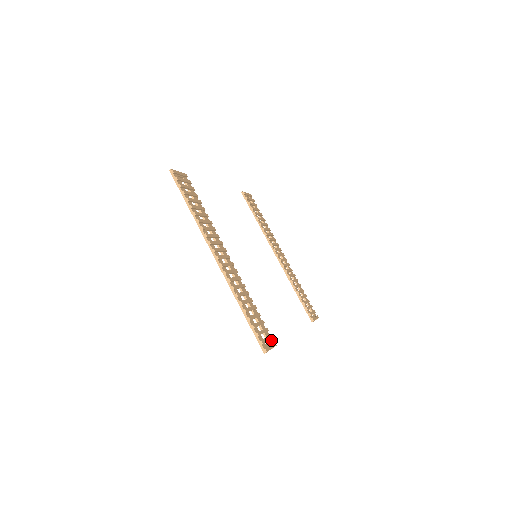
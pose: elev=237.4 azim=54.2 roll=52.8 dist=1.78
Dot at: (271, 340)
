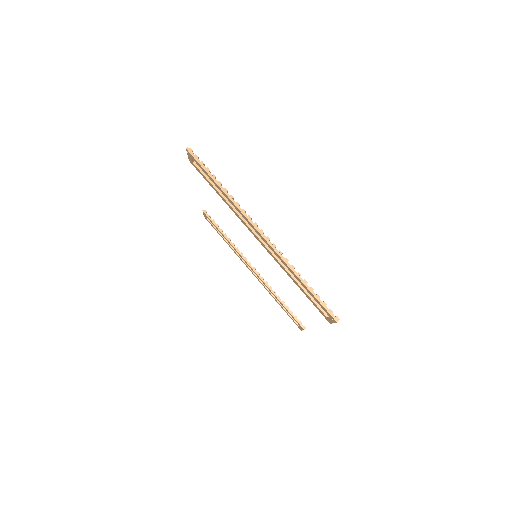
Dot at: occluded
